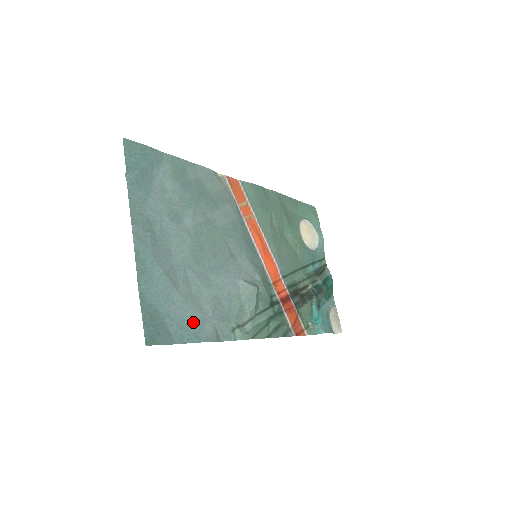
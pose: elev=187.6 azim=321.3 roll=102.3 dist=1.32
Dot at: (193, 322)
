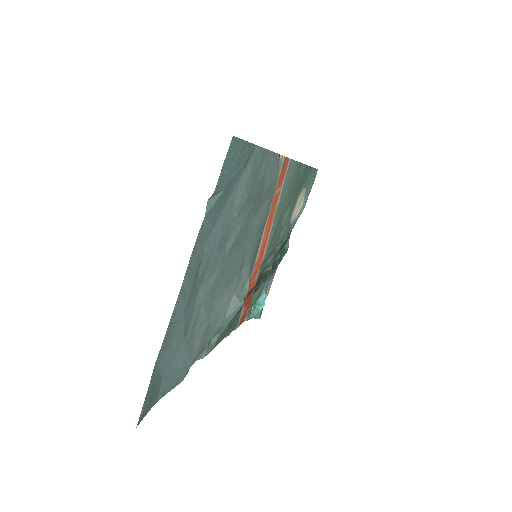
Dot at: (181, 368)
